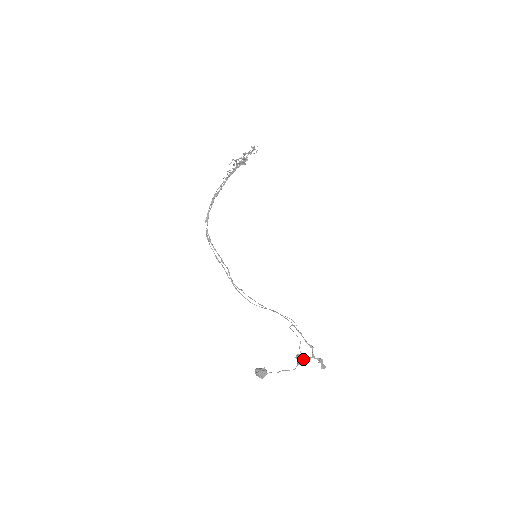
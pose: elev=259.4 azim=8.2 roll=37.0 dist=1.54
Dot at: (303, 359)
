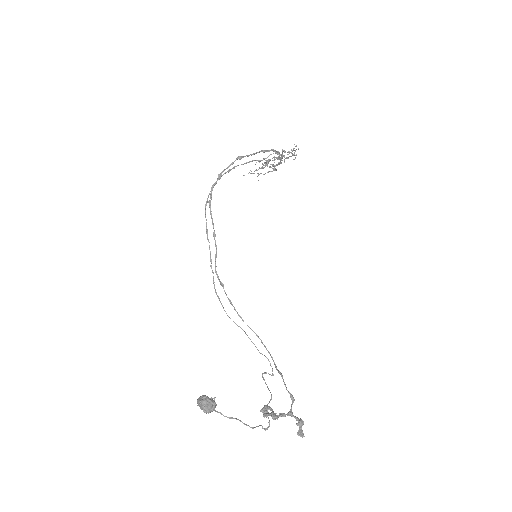
Dot at: occluded
